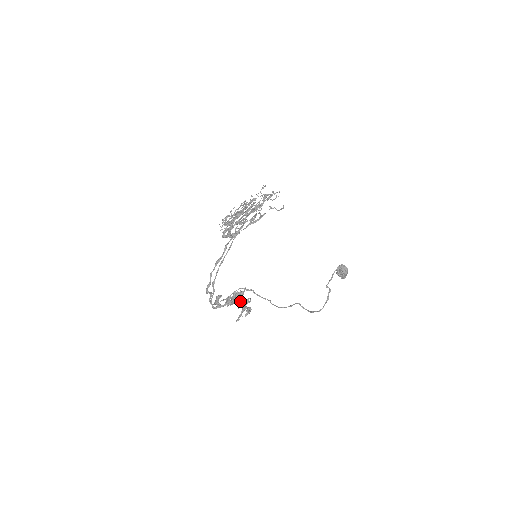
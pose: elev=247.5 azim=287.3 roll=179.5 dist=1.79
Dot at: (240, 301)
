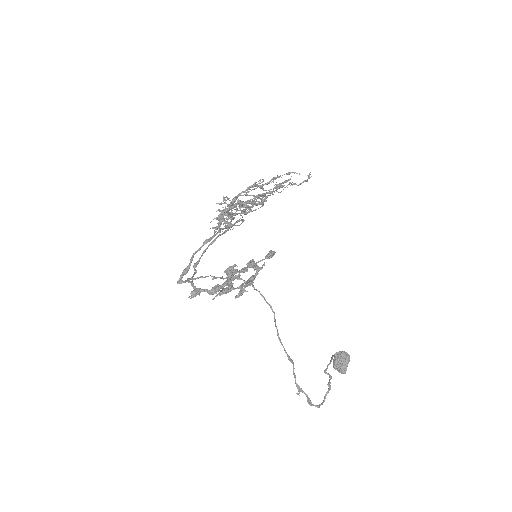
Dot at: (237, 287)
